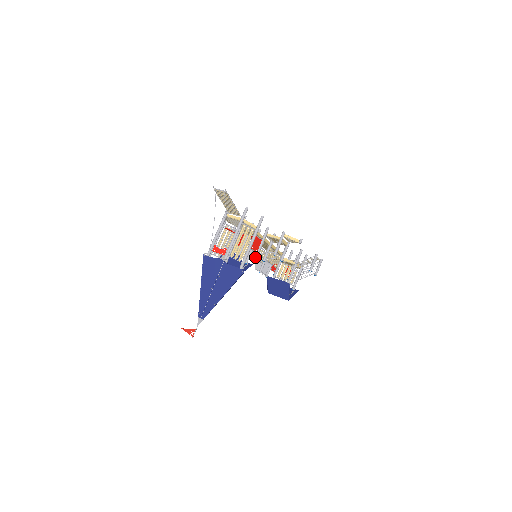
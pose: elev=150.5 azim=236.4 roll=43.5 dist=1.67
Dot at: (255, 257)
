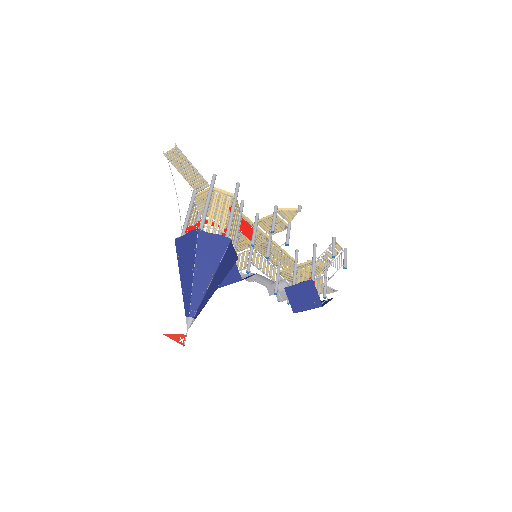
Dot at: (260, 269)
